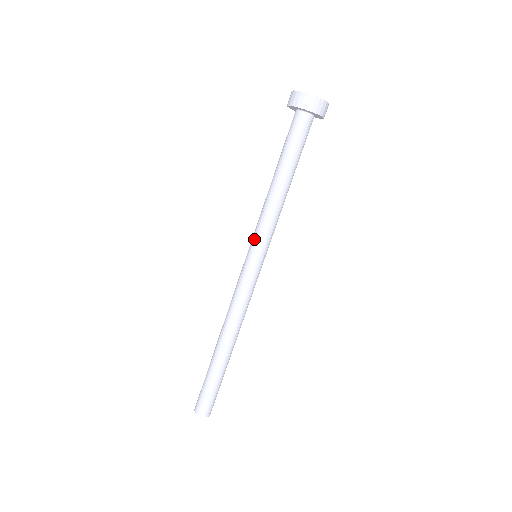
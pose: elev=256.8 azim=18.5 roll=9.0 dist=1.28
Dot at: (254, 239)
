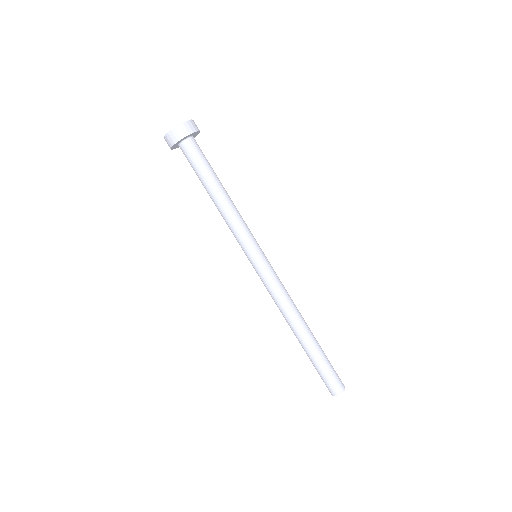
Dot at: (241, 247)
